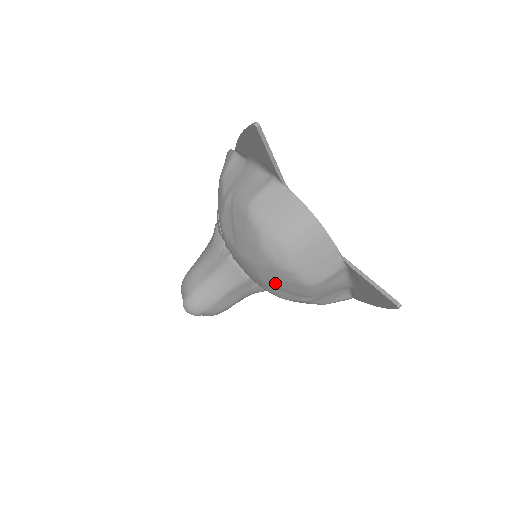
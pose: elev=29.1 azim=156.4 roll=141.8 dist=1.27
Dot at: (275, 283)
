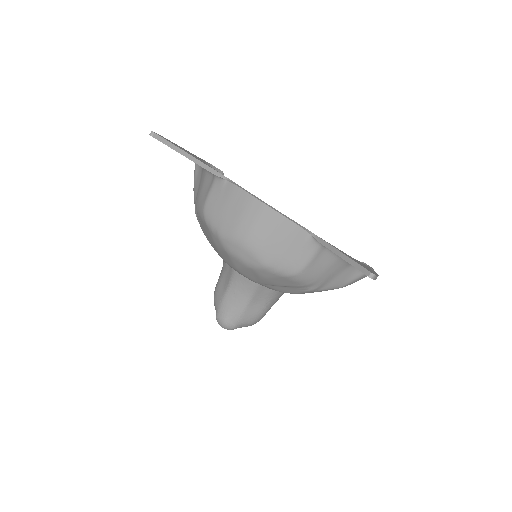
Dot at: (265, 282)
